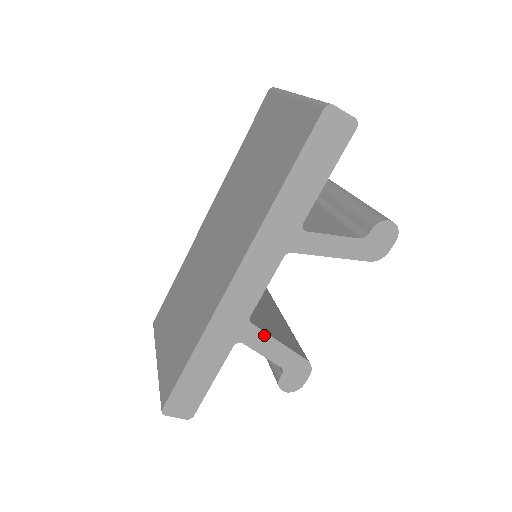
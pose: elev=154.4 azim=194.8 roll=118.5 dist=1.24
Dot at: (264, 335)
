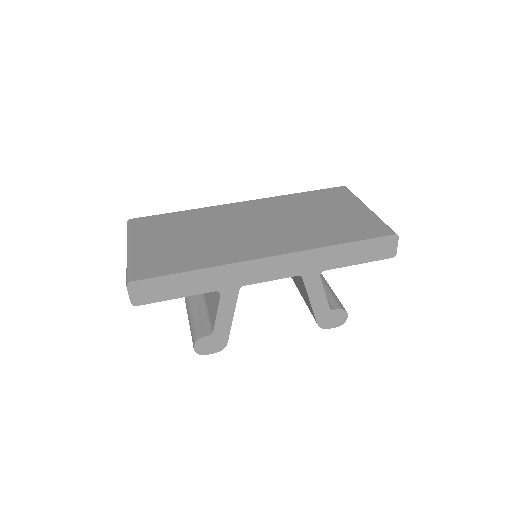
Dot at: (234, 303)
